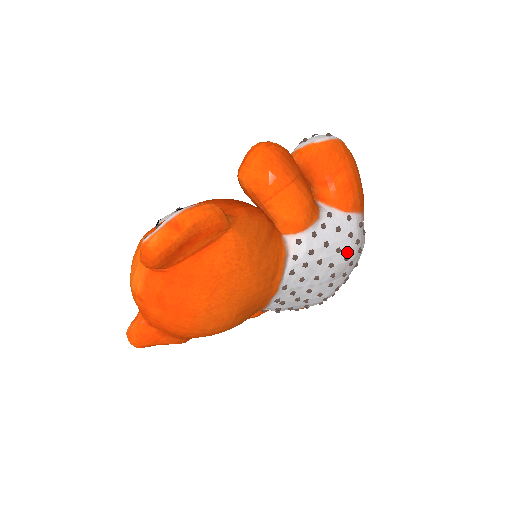
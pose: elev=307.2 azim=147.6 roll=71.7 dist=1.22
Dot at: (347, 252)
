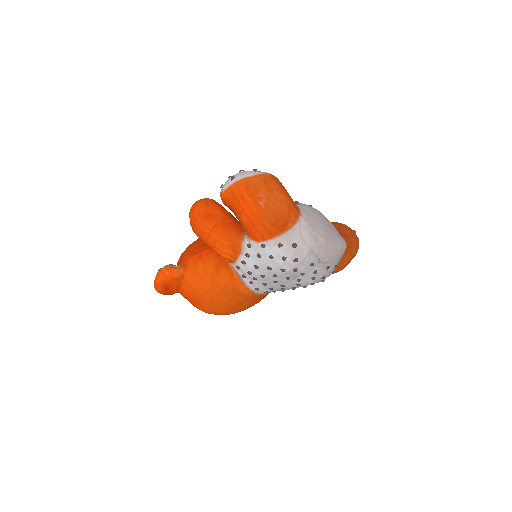
Dot at: (279, 267)
